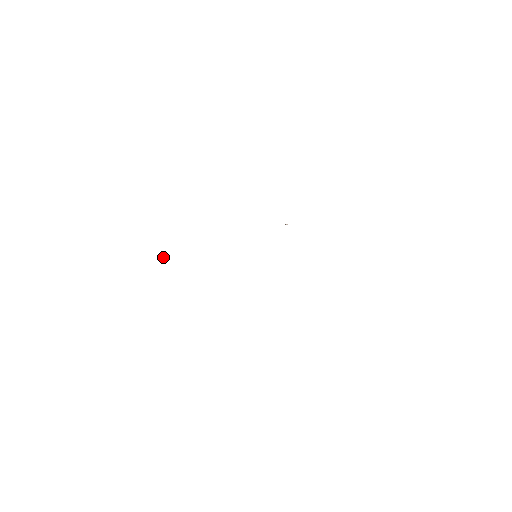
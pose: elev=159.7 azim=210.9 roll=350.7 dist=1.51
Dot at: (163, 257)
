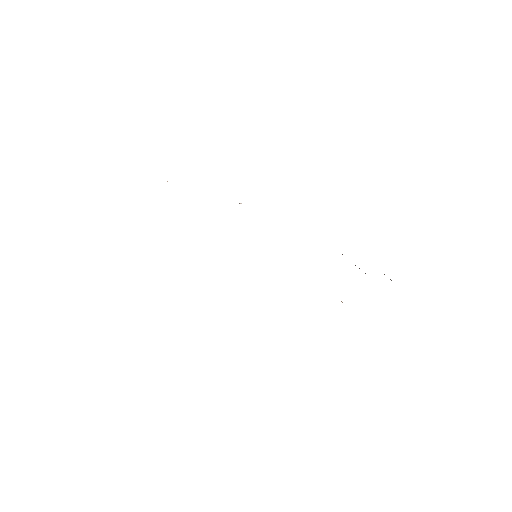
Dot at: occluded
